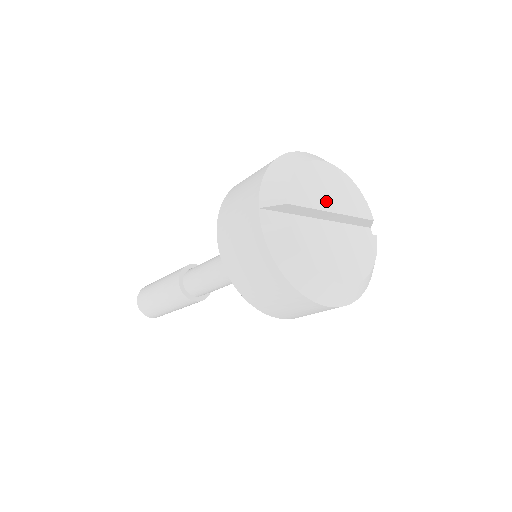
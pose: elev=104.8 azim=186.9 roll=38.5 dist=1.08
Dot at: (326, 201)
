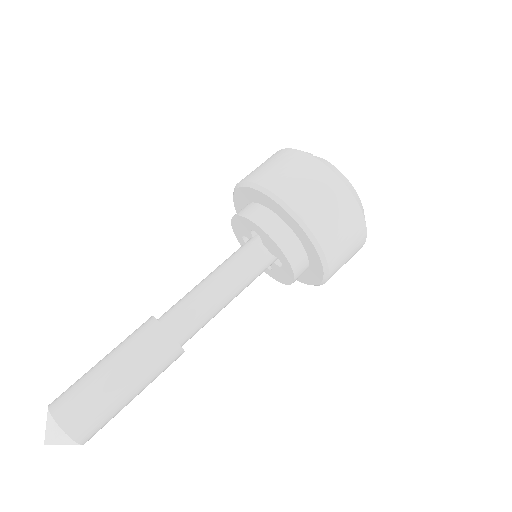
Dot at: occluded
